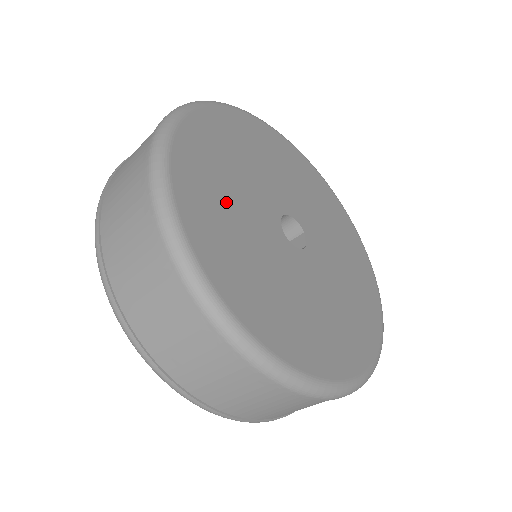
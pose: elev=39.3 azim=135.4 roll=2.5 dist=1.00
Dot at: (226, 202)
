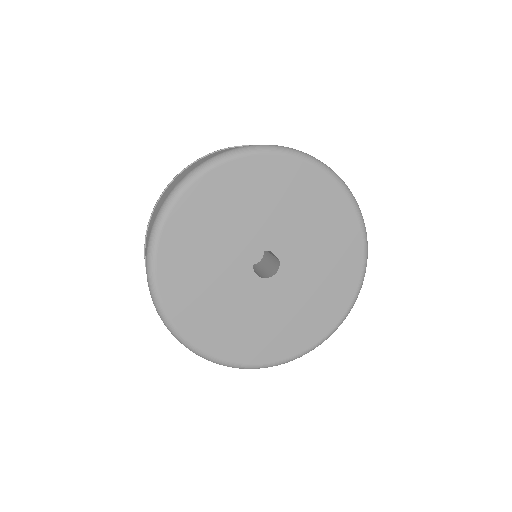
Dot at: (231, 320)
